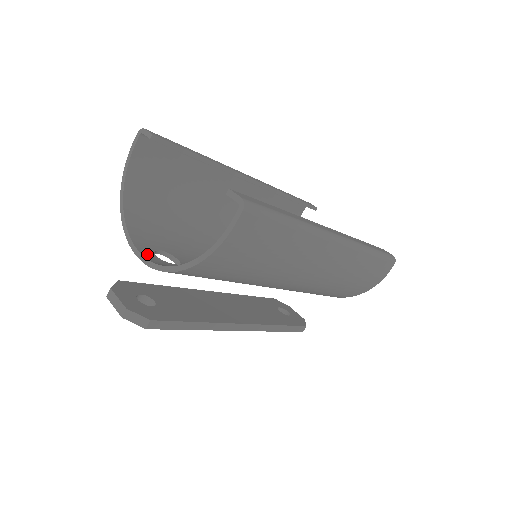
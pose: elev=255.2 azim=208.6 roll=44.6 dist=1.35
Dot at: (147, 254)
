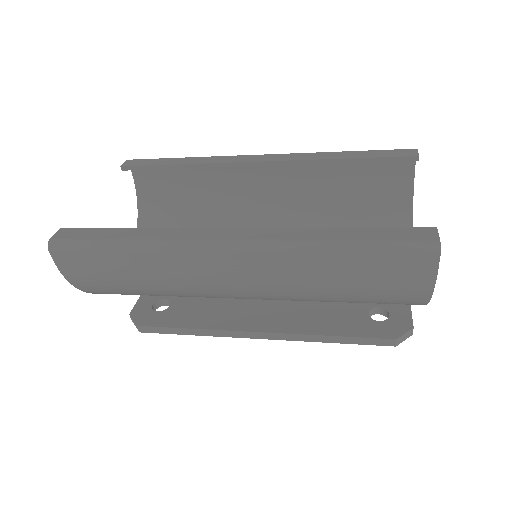
Dot at: occluded
